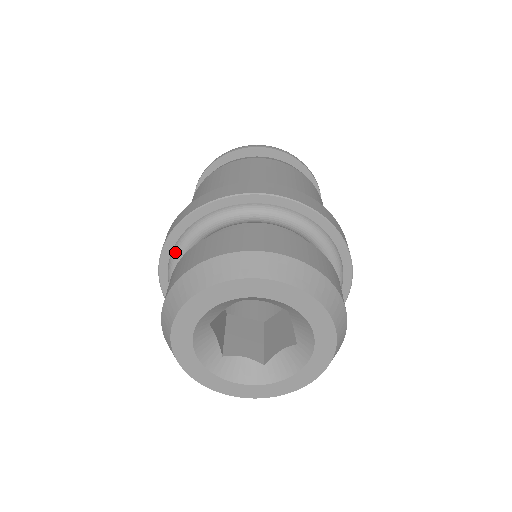
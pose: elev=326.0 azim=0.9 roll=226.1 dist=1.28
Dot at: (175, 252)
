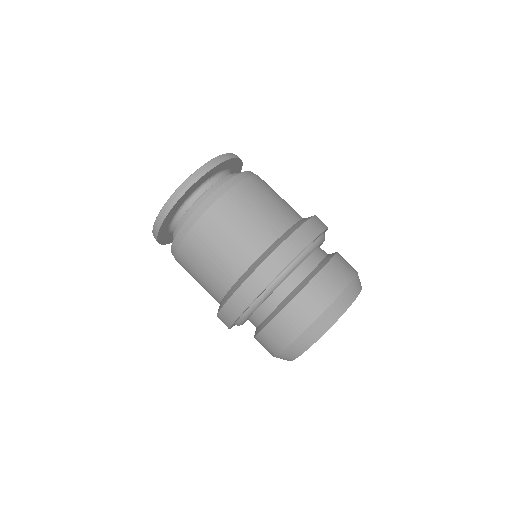
Dot at: (241, 323)
